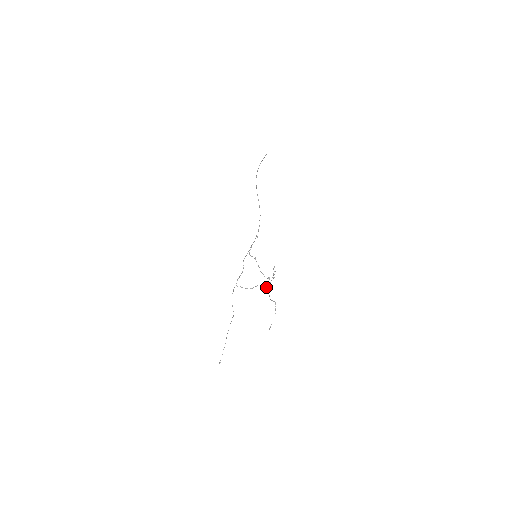
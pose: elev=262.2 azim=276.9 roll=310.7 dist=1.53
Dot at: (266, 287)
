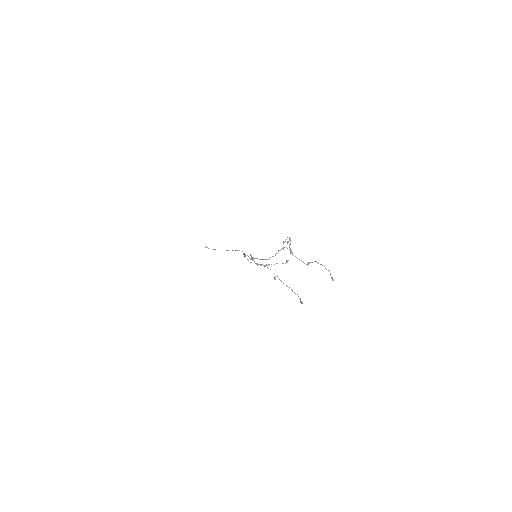
Dot at: (290, 251)
